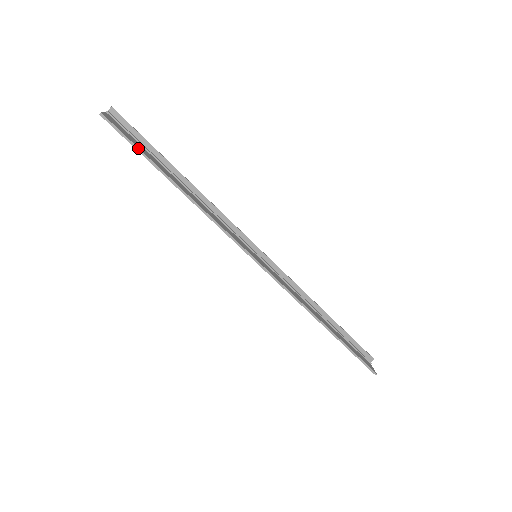
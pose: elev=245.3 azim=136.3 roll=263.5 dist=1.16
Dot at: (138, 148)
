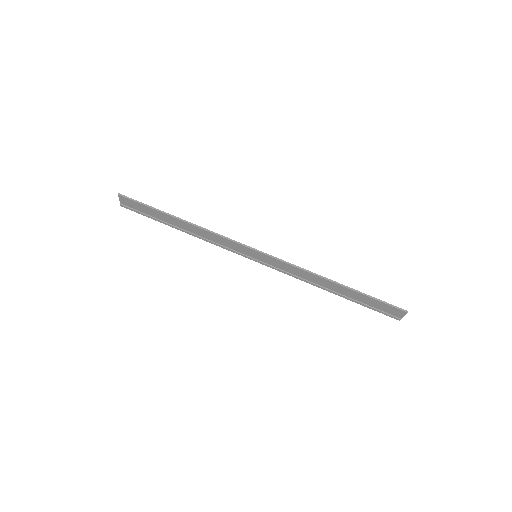
Dot at: (147, 205)
